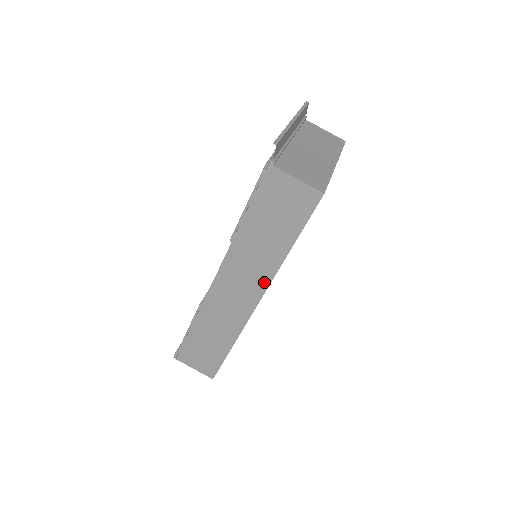
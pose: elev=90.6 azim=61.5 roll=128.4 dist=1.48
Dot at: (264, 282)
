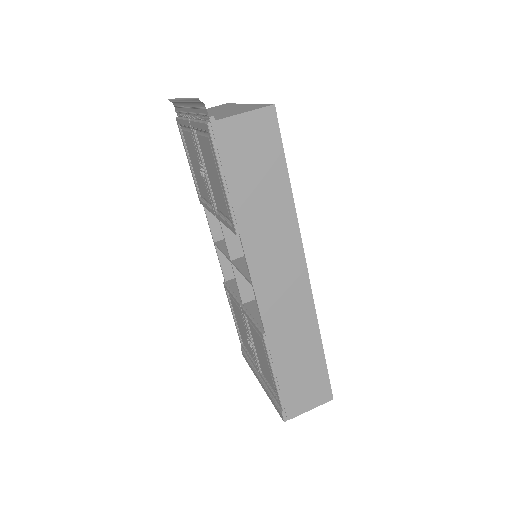
Dot at: (296, 244)
